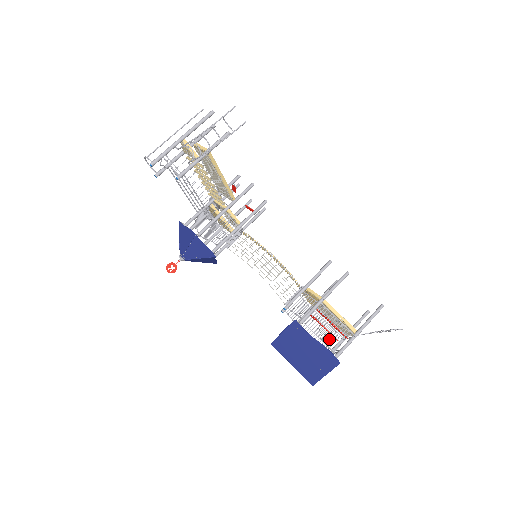
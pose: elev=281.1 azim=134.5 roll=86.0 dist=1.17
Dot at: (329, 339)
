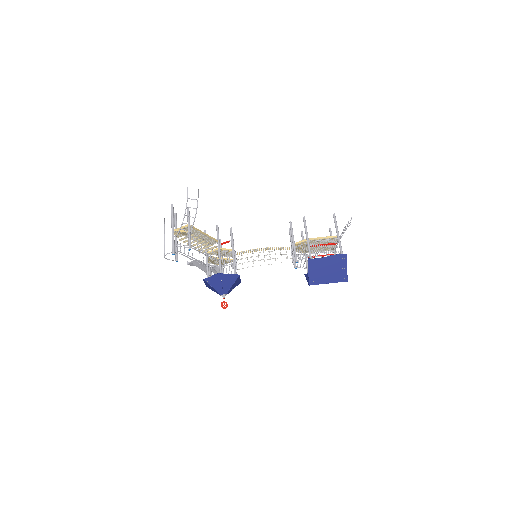
Dot at: occluded
